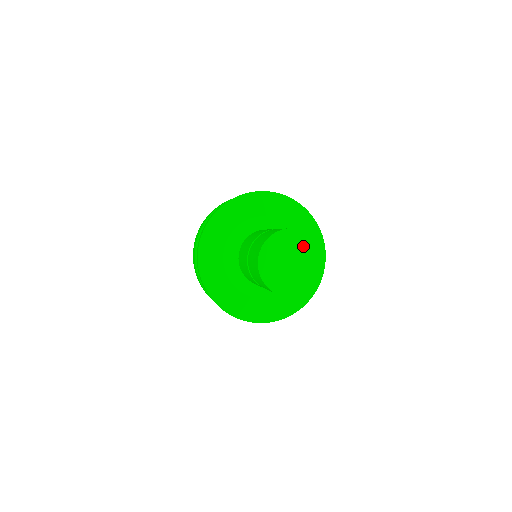
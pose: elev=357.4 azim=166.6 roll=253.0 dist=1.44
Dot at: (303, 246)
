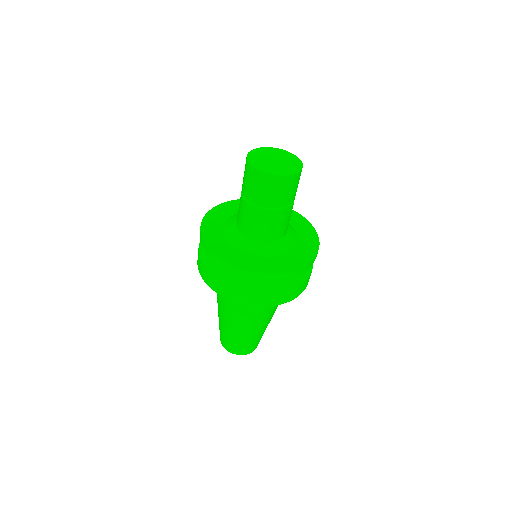
Dot at: (287, 157)
